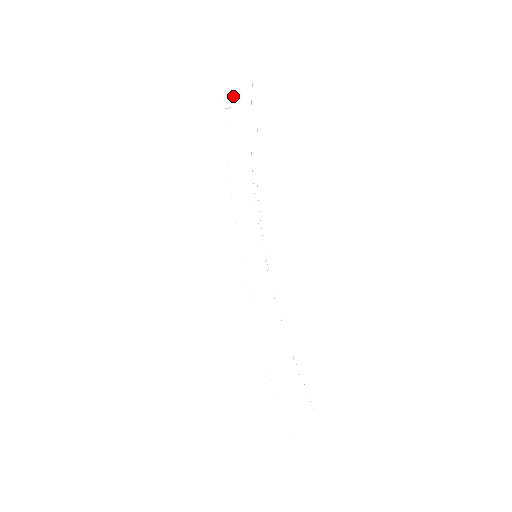
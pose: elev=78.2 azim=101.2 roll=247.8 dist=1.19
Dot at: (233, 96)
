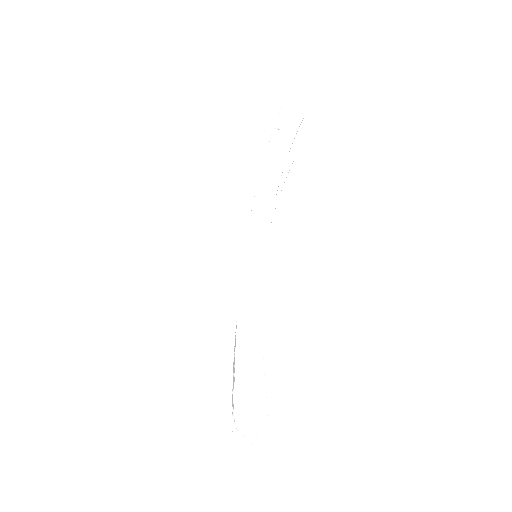
Dot at: (284, 121)
